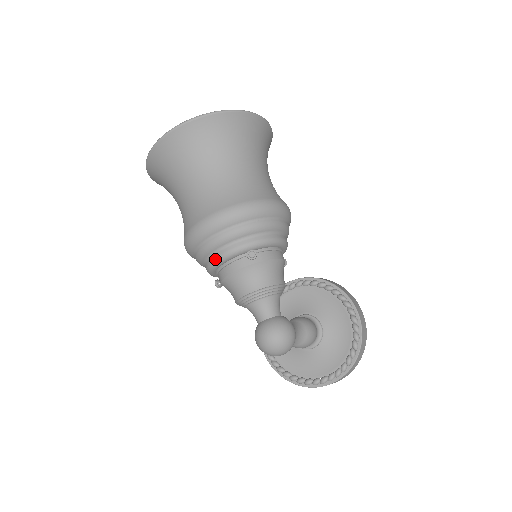
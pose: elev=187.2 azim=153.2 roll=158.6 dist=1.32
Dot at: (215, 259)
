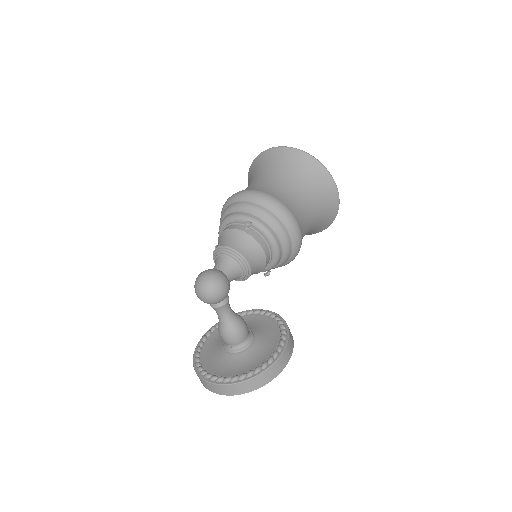
Dot at: (228, 216)
